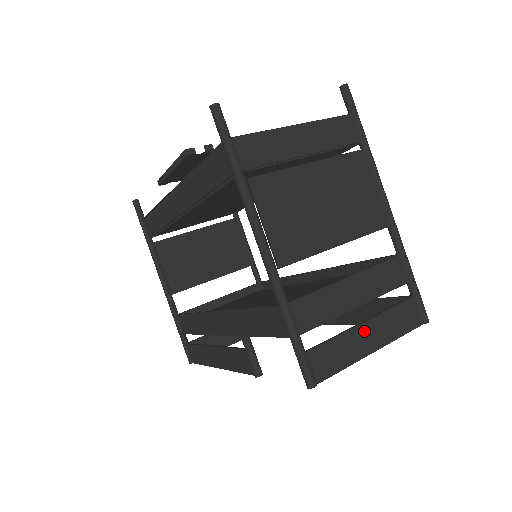
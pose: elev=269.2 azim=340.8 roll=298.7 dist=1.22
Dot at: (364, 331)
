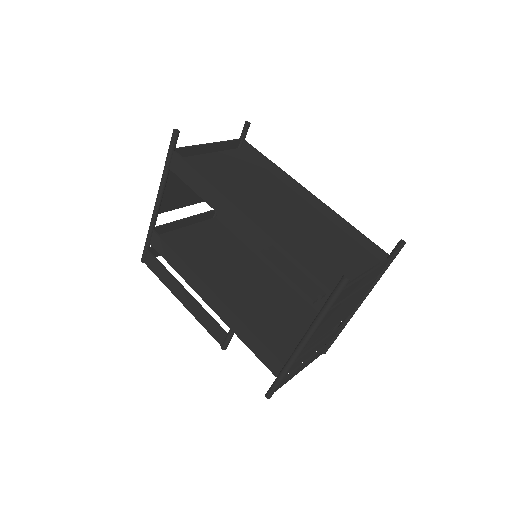
Dot at: (303, 366)
